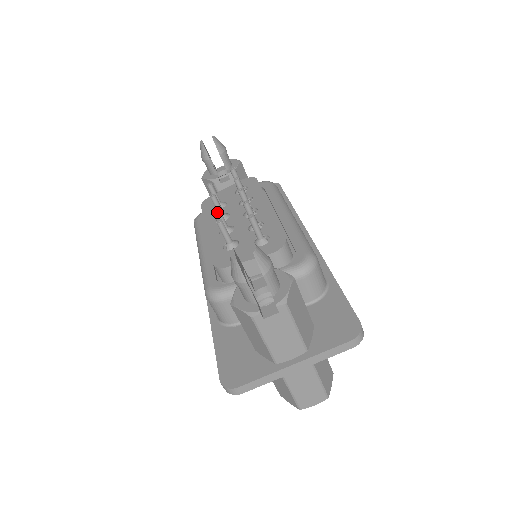
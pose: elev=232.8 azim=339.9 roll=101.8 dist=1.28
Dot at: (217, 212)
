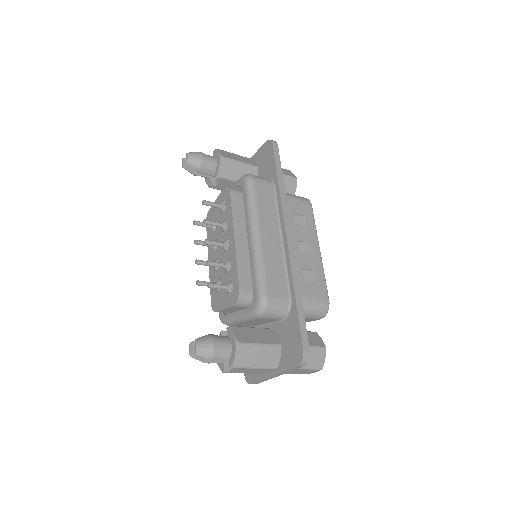
Dot at: (198, 264)
